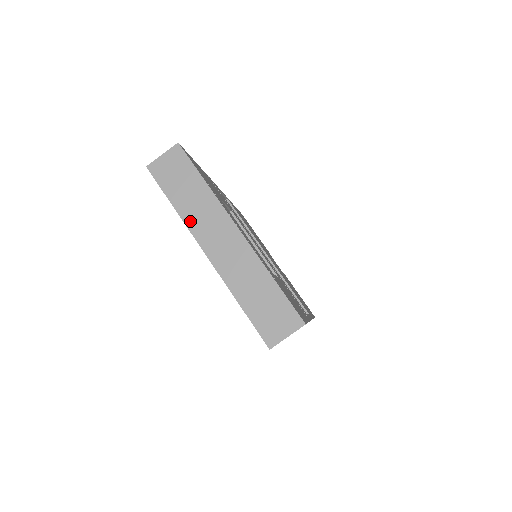
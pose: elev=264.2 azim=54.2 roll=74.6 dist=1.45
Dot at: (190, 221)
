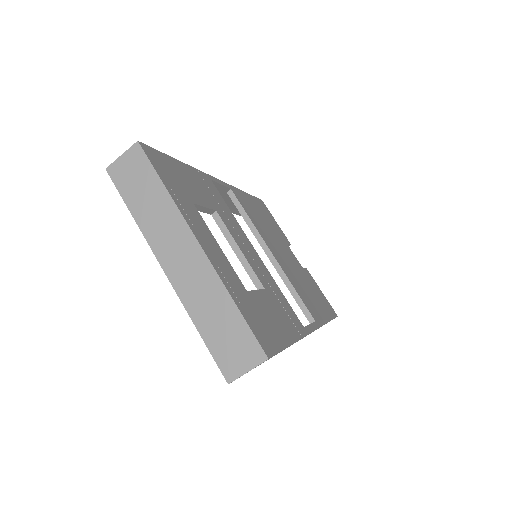
Dot at: (148, 232)
